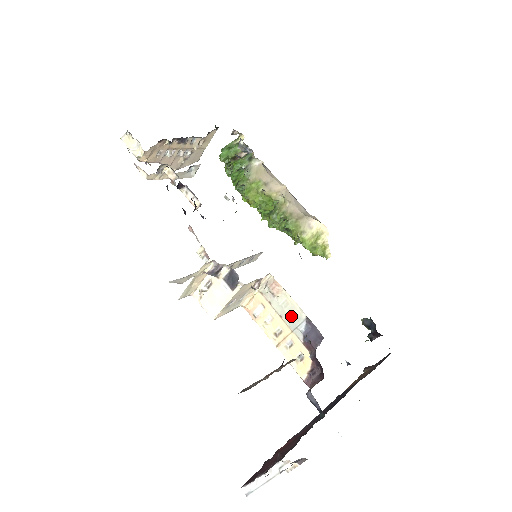
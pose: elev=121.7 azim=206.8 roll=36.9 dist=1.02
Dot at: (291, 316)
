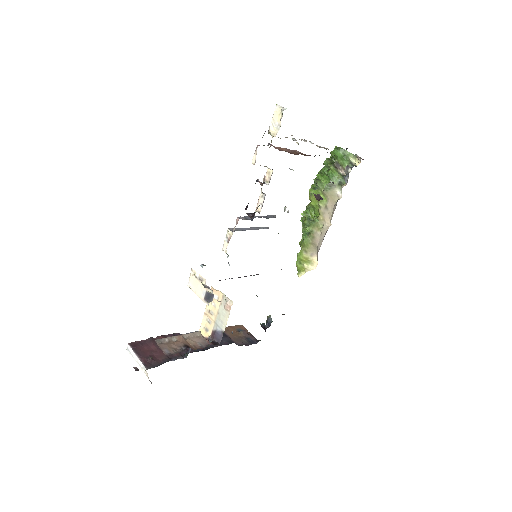
Dot at: (221, 320)
